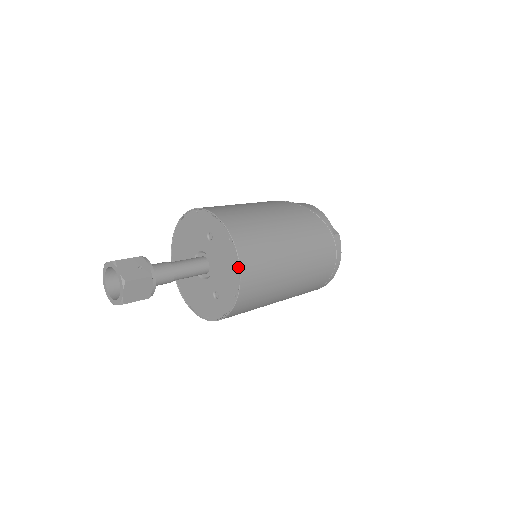
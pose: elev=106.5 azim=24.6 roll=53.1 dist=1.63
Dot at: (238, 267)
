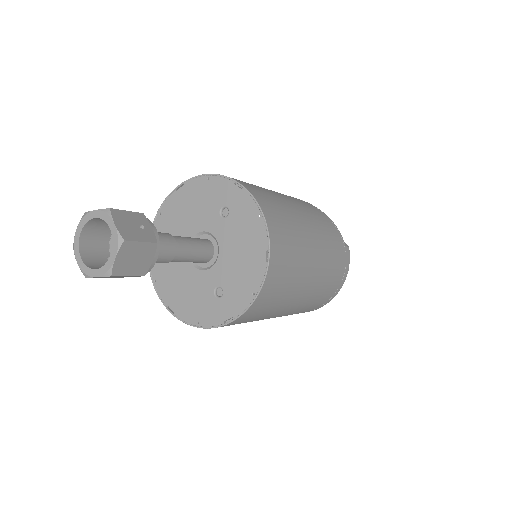
Dot at: (266, 254)
